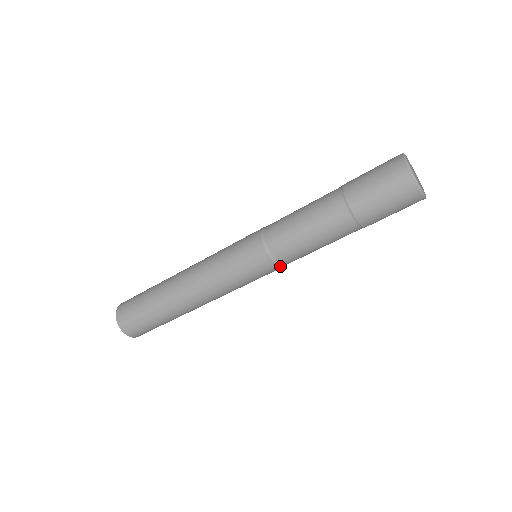
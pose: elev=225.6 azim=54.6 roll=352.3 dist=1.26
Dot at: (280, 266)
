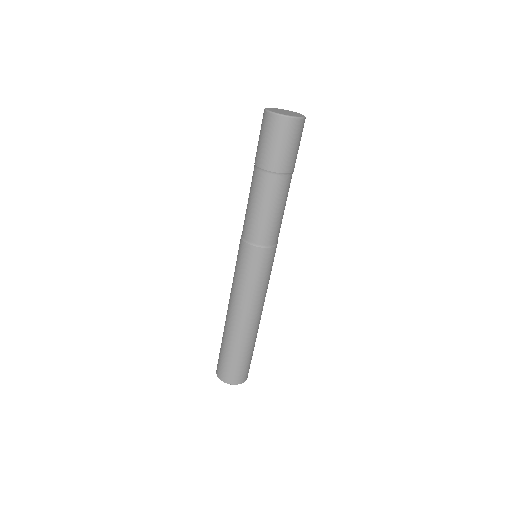
Dot at: (276, 245)
